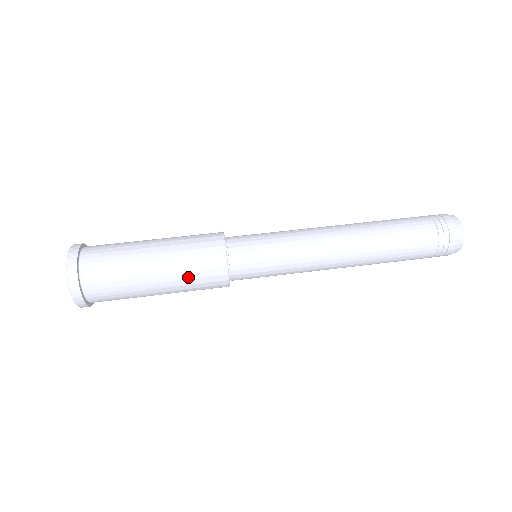
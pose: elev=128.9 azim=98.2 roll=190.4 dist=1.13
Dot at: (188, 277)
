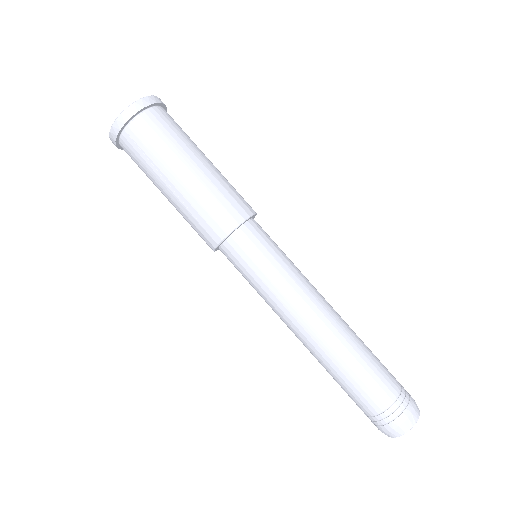
Dot at: (187, 219)
